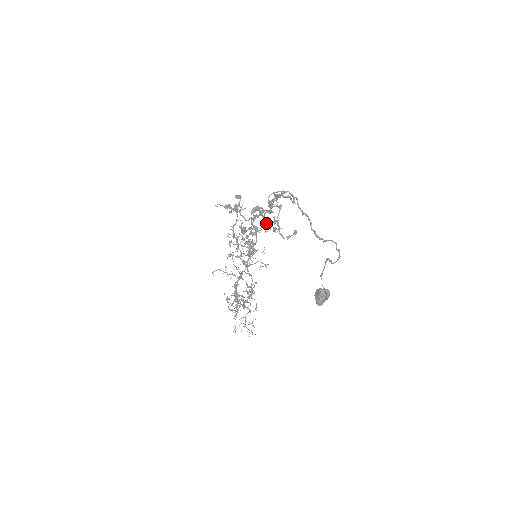
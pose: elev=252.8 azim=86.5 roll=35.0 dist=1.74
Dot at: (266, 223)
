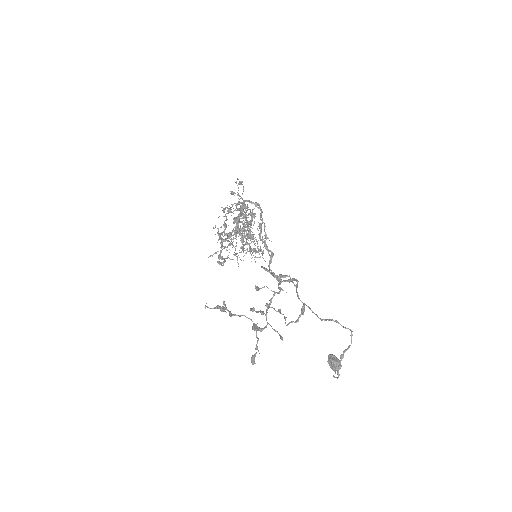
Dot at: (268, 307)
